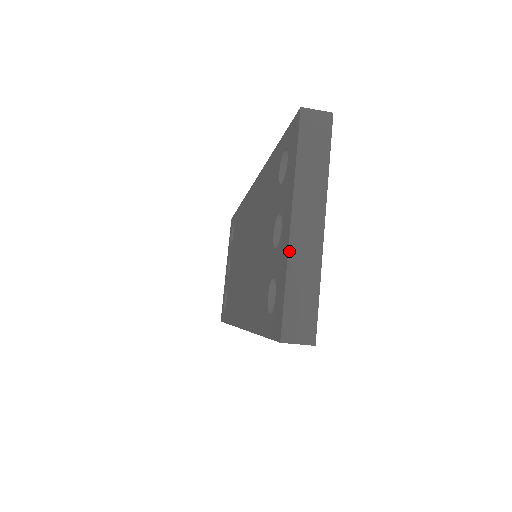
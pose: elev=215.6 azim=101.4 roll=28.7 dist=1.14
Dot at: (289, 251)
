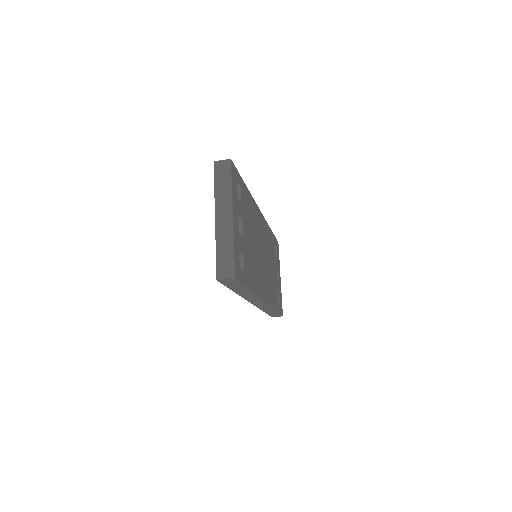
Dot at: (216, 234)
